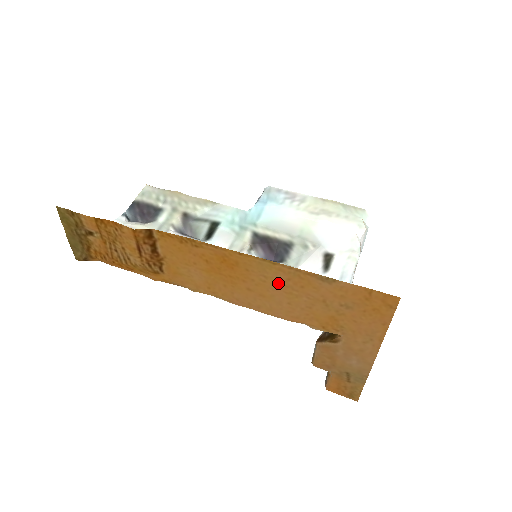
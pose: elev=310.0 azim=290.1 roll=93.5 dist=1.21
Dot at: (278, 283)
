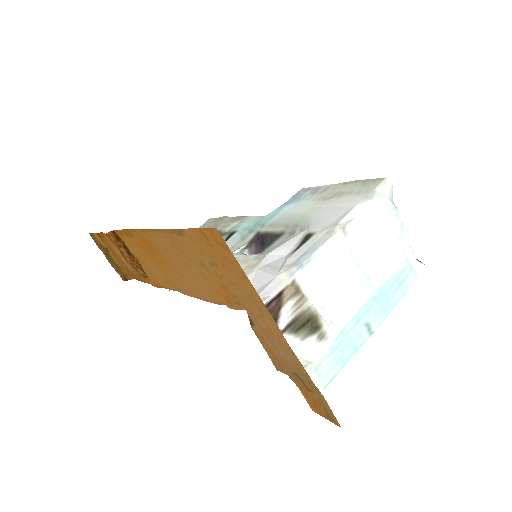
Dot at: (174, 254)
